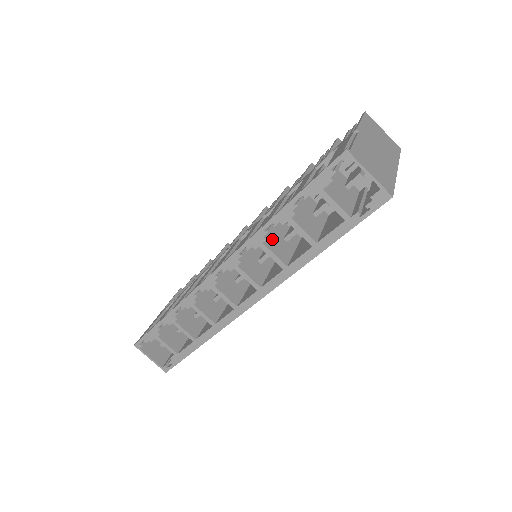
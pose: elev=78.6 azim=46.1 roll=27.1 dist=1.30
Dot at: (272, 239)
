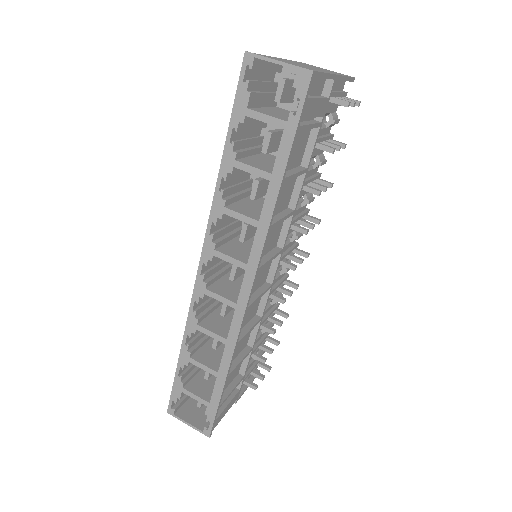
Dot at: (239, 205)
